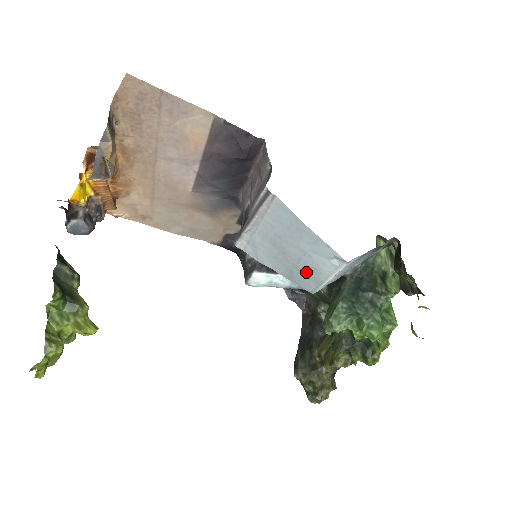
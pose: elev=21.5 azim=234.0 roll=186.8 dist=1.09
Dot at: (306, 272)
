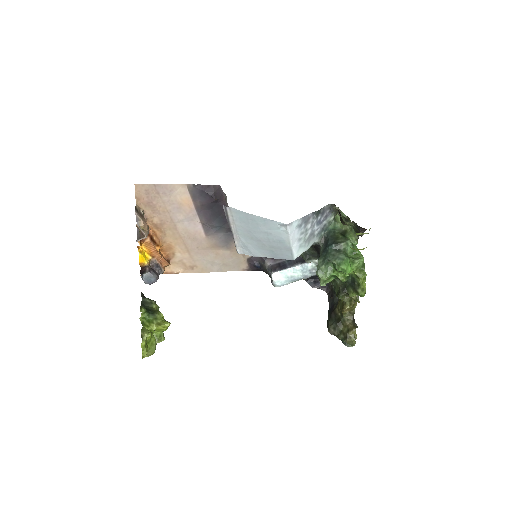
Dot at: (278, 246)
